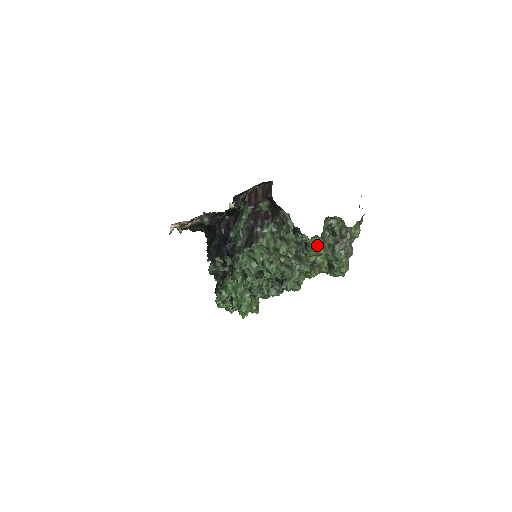
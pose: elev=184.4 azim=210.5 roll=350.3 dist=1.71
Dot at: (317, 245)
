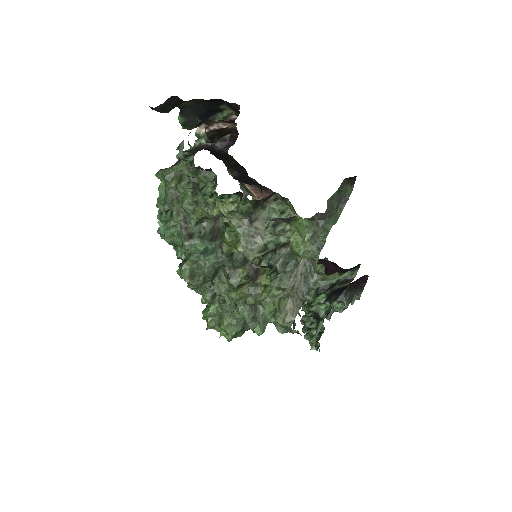
Dot at: (239, 229)
